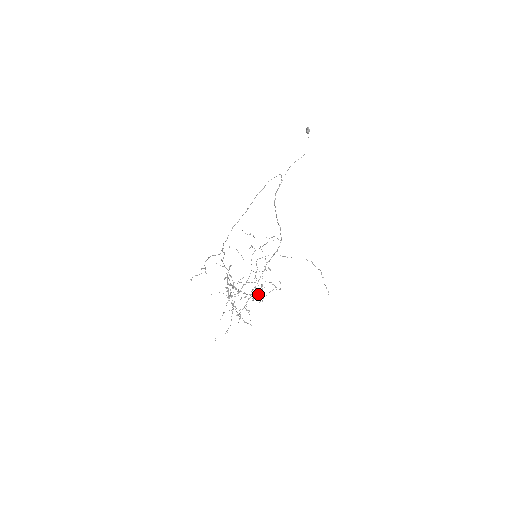
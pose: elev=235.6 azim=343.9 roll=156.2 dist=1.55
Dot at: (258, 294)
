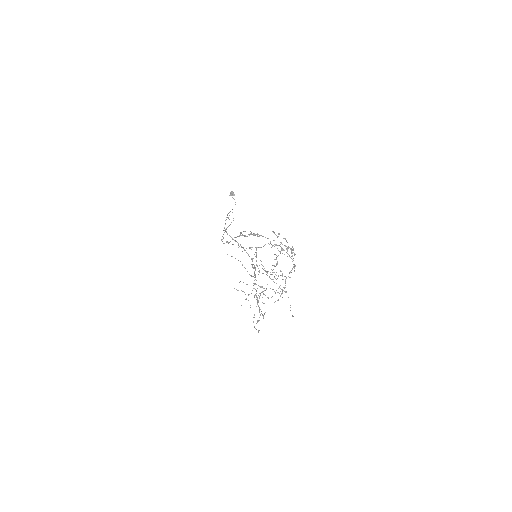
Dot at: (286, 277)
